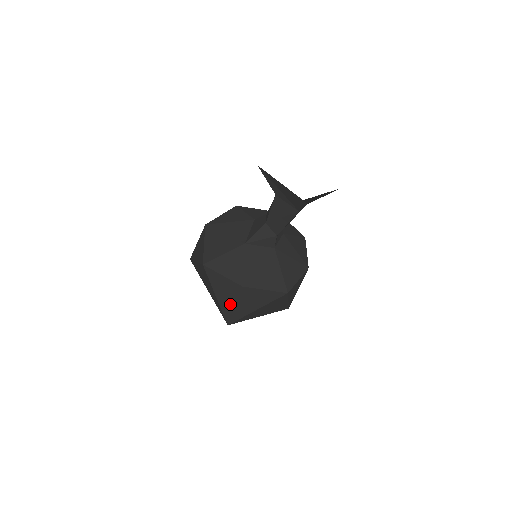
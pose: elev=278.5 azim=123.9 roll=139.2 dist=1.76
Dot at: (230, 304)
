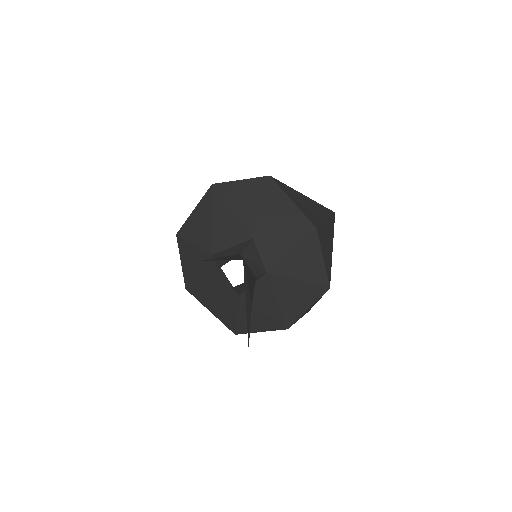
Dot at: occluded
